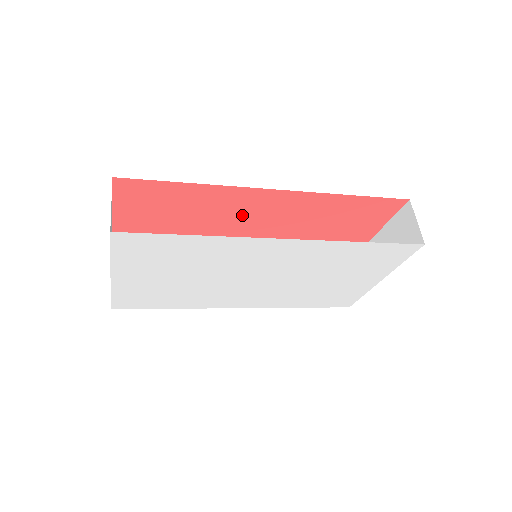
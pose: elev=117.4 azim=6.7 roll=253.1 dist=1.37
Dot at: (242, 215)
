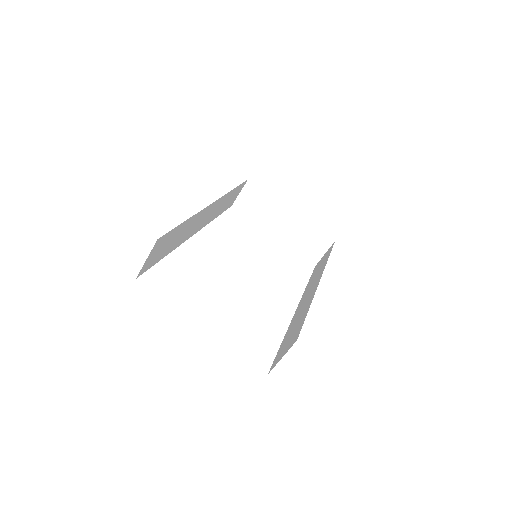
Dot at: occluded
